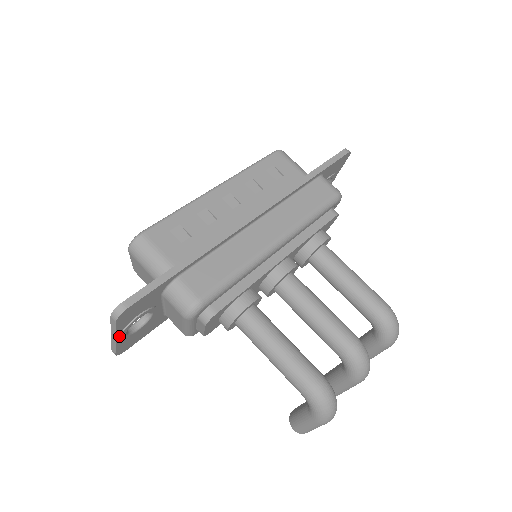
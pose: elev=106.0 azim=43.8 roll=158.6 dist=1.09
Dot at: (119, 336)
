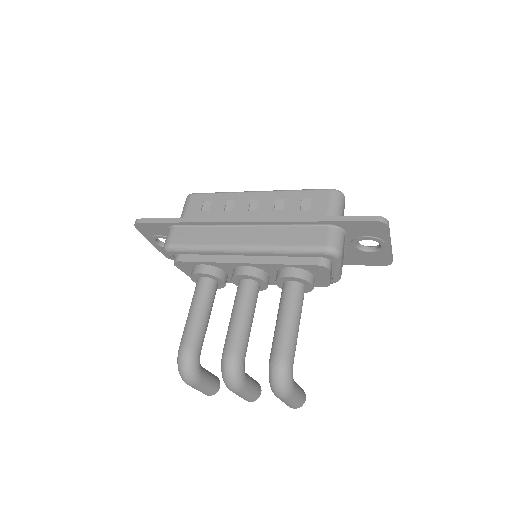
Dot at: (152, 242)
